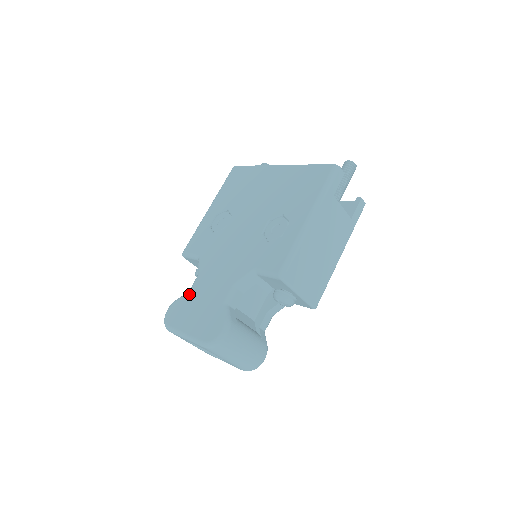
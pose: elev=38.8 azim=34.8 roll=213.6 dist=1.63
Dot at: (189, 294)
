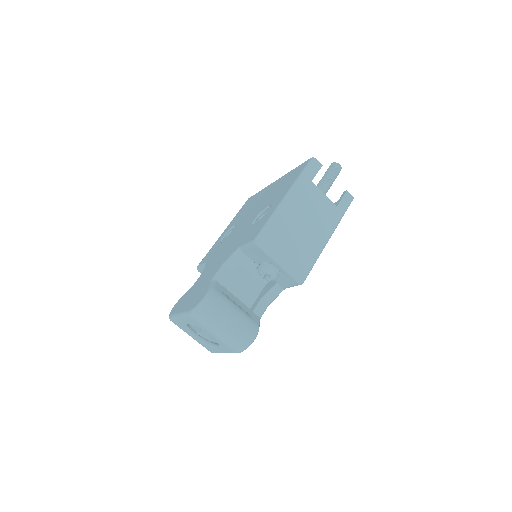
Dot at: (191, 287)
